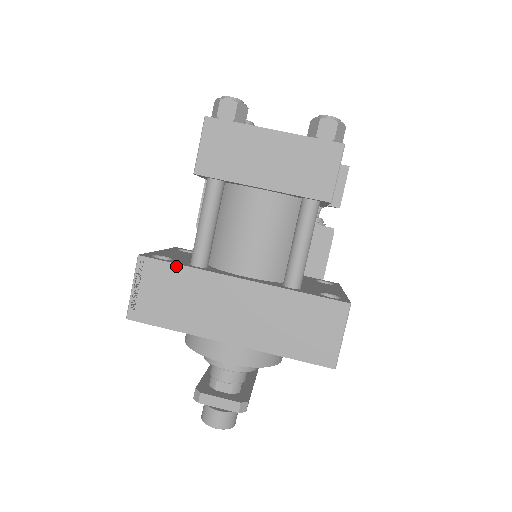
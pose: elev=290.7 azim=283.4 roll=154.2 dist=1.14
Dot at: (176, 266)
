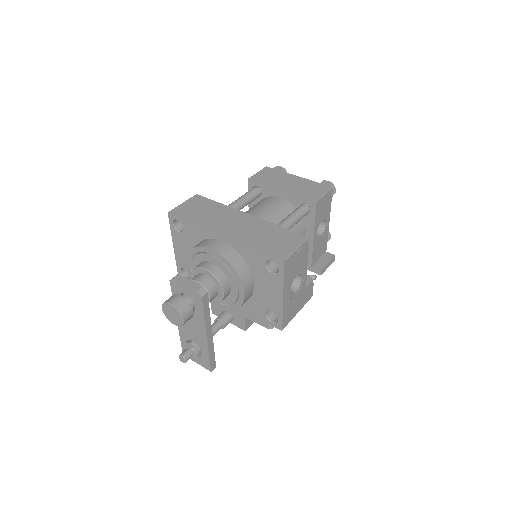
Dot at: (214, 202)
